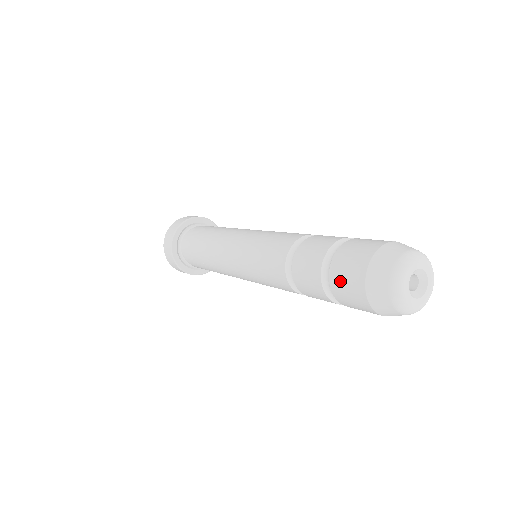
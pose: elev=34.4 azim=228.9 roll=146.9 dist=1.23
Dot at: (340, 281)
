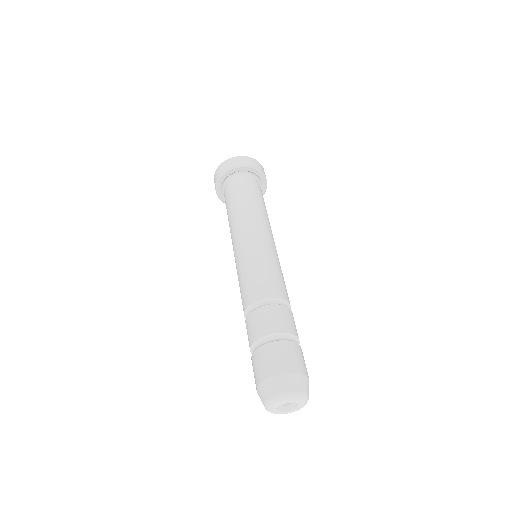
Dot at: (263, 356)
